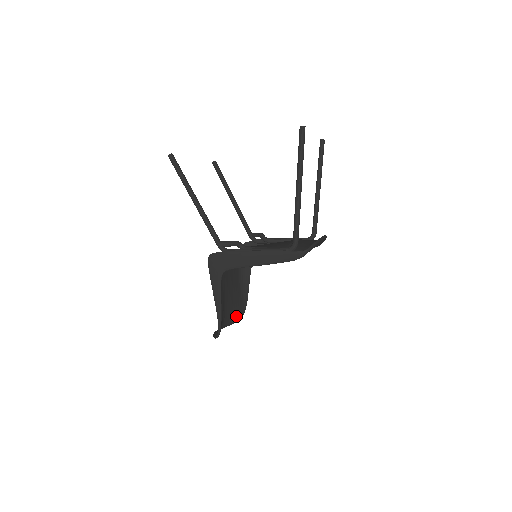
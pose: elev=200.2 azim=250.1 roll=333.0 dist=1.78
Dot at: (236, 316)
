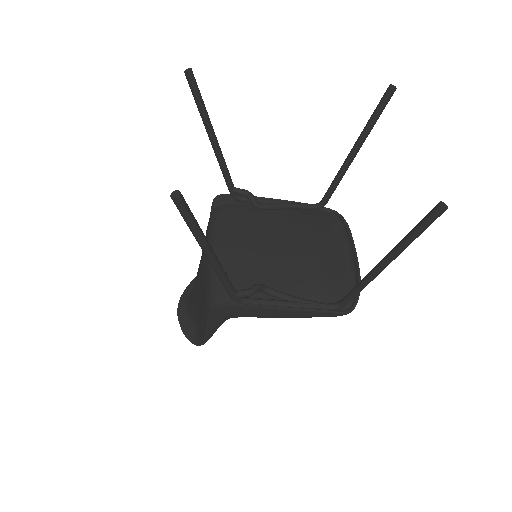
Dot at: occluded
